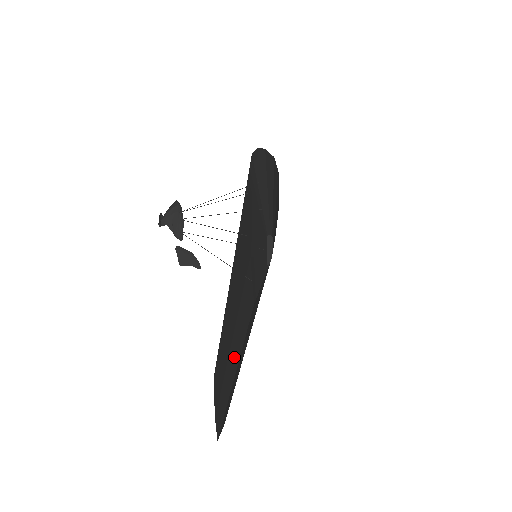
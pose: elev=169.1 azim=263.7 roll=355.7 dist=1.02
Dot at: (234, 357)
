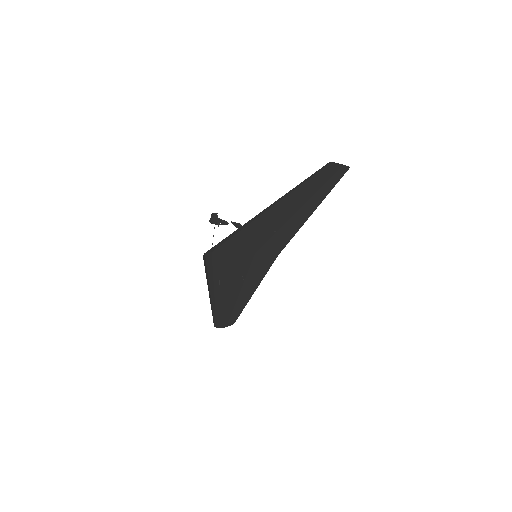
Dot at: (244, 299)
